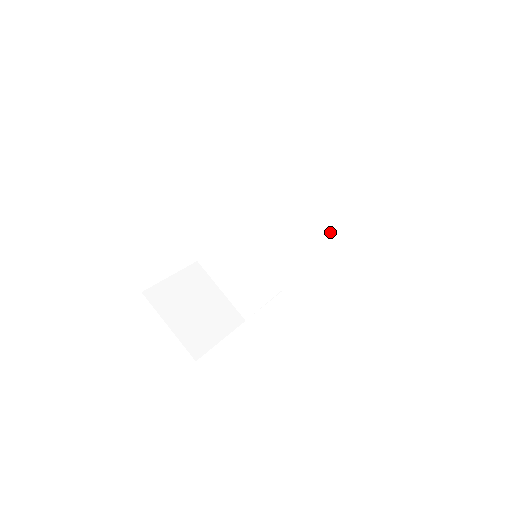
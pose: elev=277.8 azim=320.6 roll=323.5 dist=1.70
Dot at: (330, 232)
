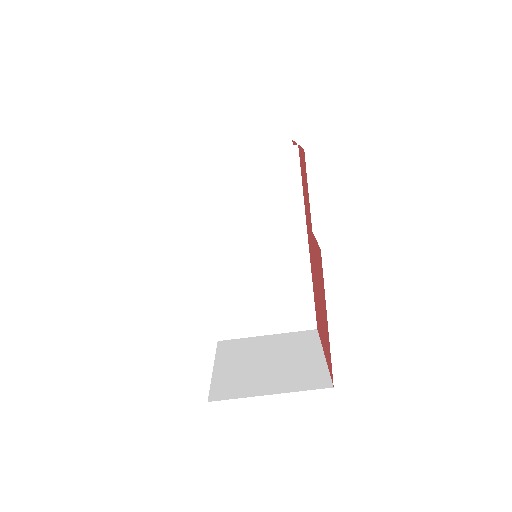
Dot at: occluded
